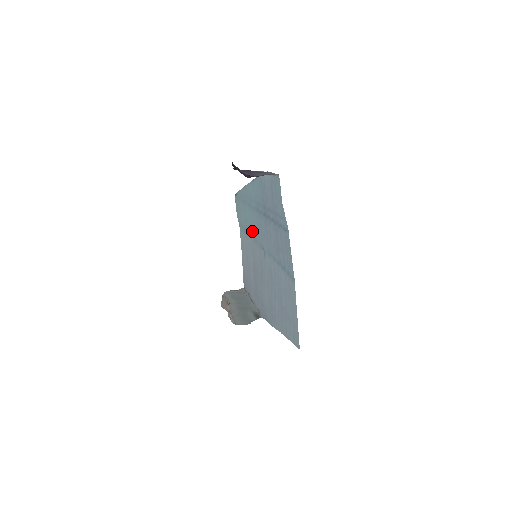
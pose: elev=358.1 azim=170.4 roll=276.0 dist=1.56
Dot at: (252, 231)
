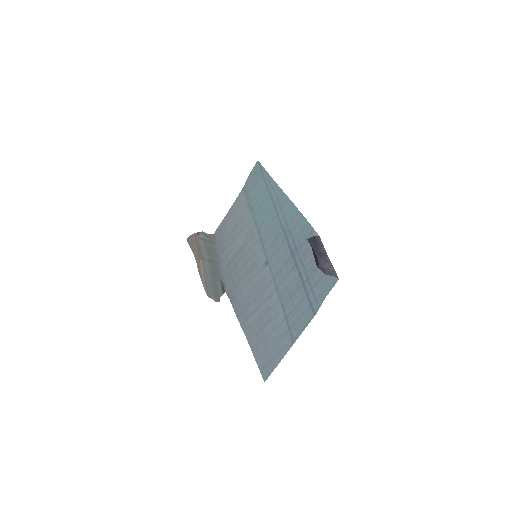
Dot at: (262, 227)
